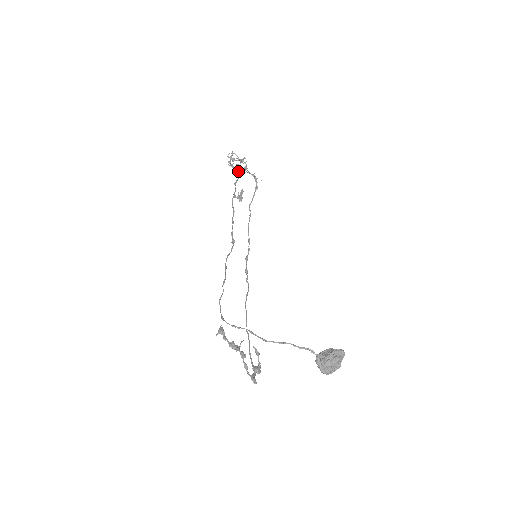
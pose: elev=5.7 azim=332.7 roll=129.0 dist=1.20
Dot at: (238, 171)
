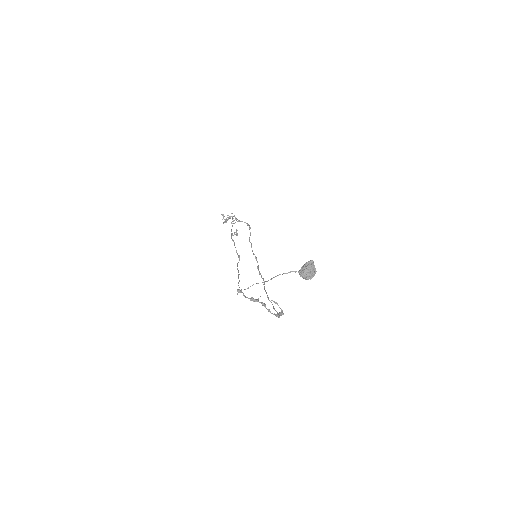
Dot at: (231, 223)
